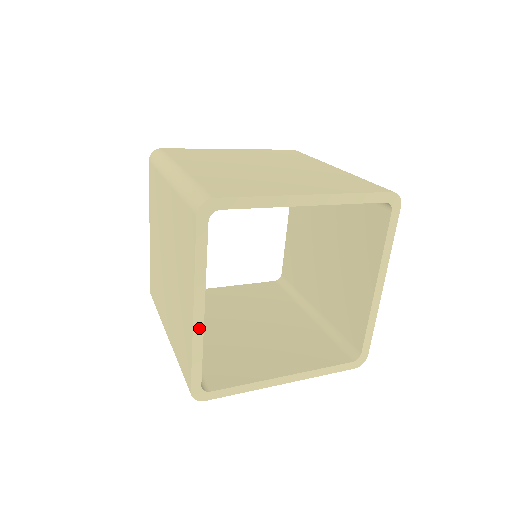
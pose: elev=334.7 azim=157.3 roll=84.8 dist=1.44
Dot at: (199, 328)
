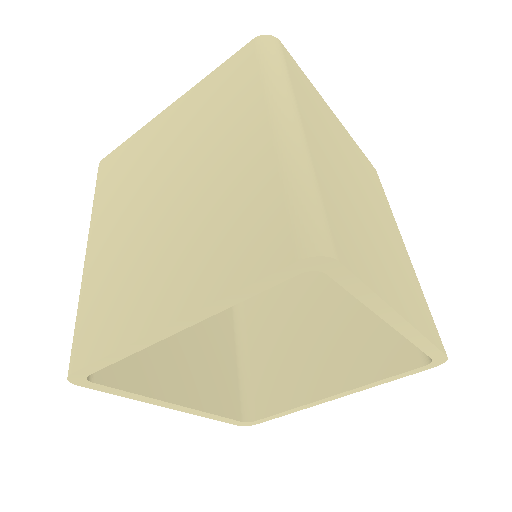
Dot at: (190, 410)
